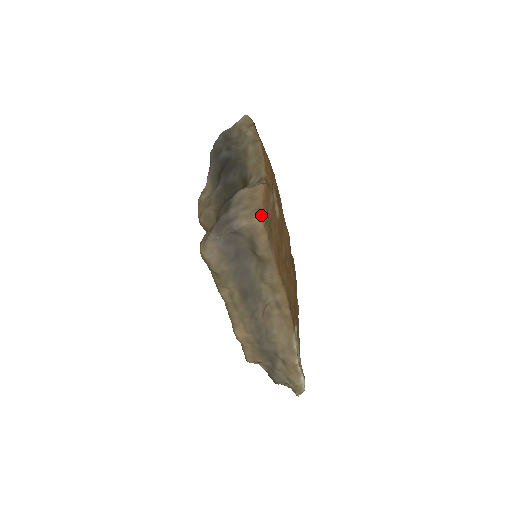
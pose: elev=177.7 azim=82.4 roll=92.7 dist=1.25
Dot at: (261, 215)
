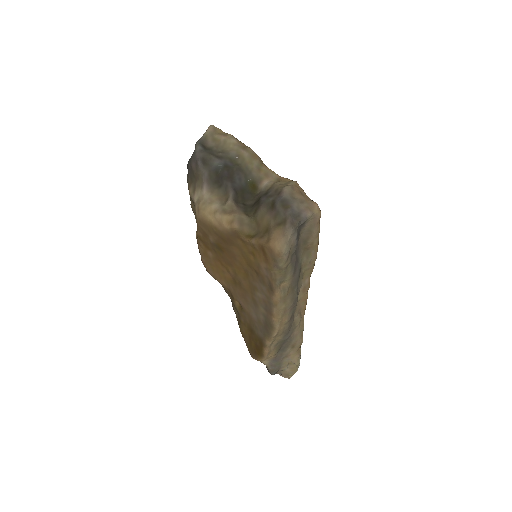
Dot at: occluded
